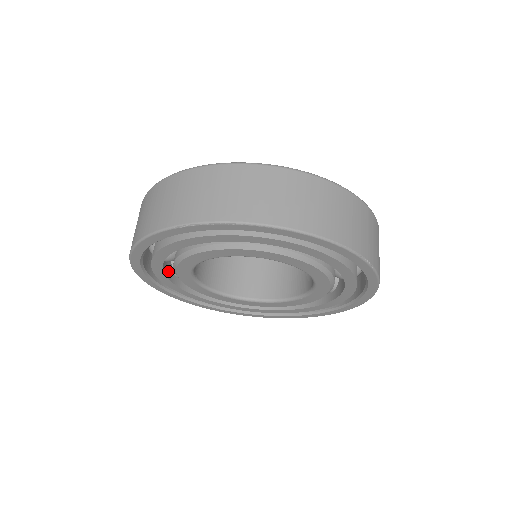
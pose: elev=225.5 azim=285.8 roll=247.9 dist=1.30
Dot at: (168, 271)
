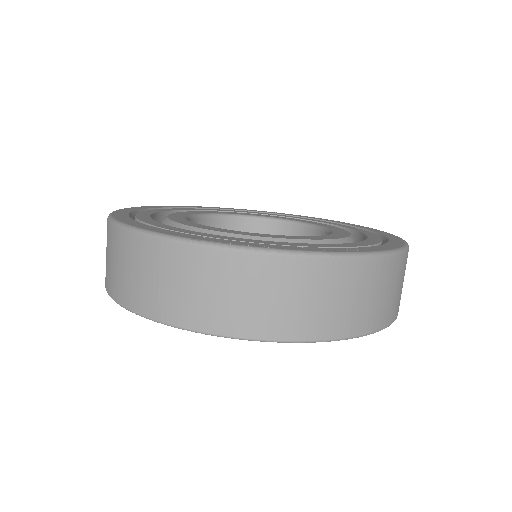
Dot at: occluded
